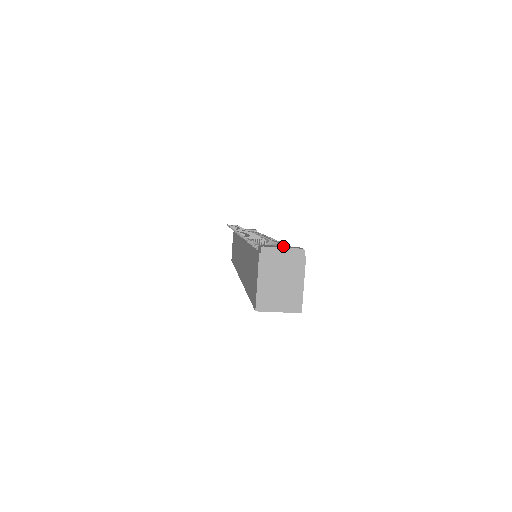
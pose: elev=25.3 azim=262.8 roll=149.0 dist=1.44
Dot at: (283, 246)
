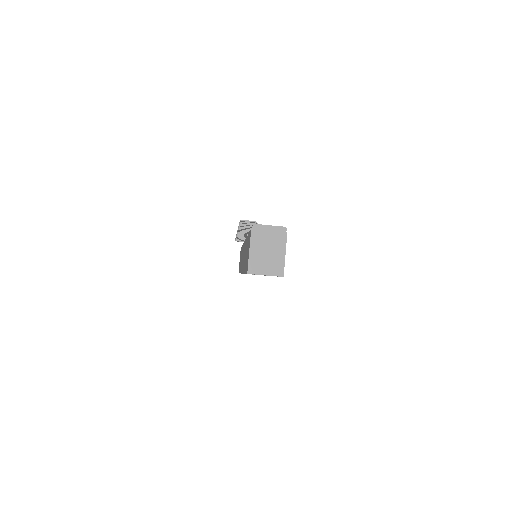
Dot at: occluded
